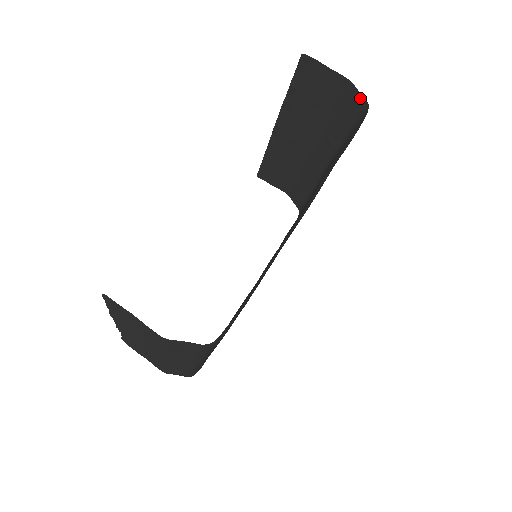
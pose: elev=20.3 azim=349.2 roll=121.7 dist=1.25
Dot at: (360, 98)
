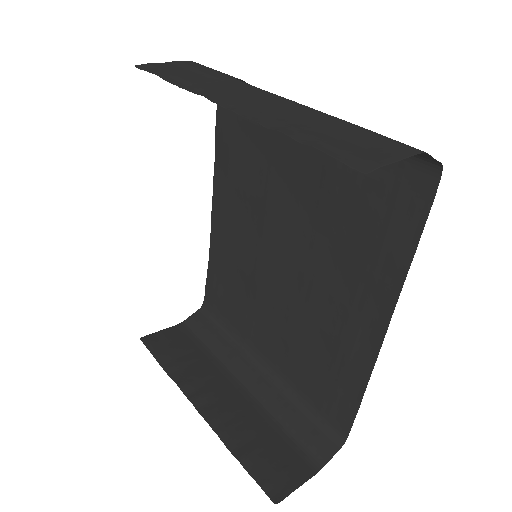
Dot at: (431, 159)
